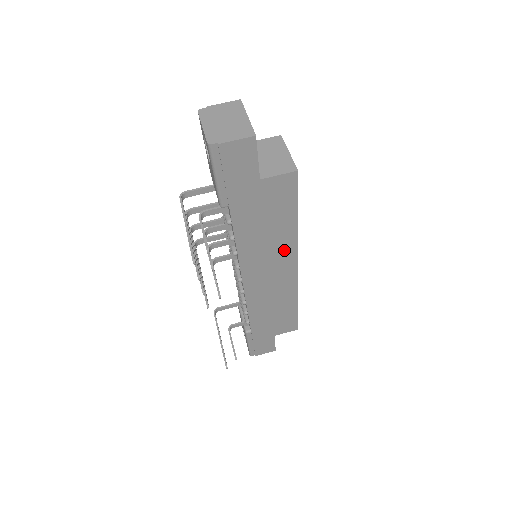
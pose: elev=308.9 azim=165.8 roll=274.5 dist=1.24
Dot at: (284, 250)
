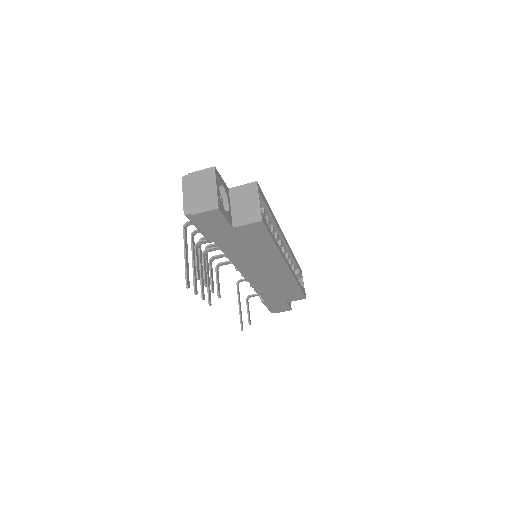
Dot at: (271, 260)
